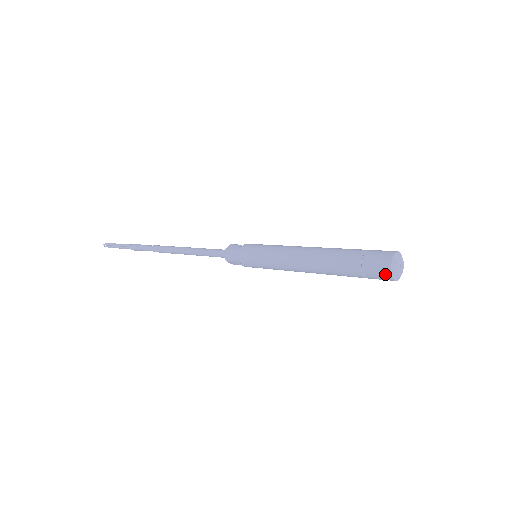
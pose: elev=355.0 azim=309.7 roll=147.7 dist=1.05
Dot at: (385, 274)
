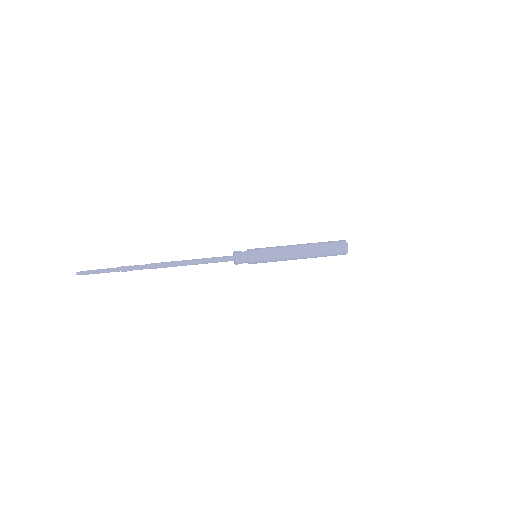
Dot at: (345, 251)
